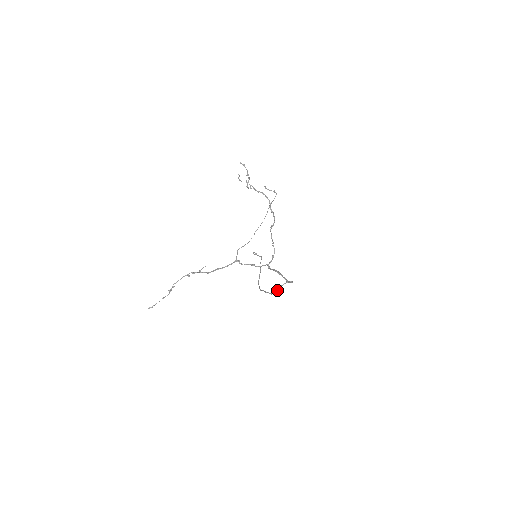
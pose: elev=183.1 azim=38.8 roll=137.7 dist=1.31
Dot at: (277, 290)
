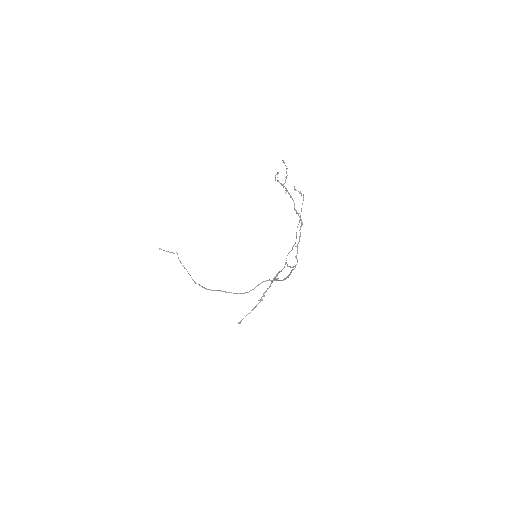
Dot at: (253, 289)
